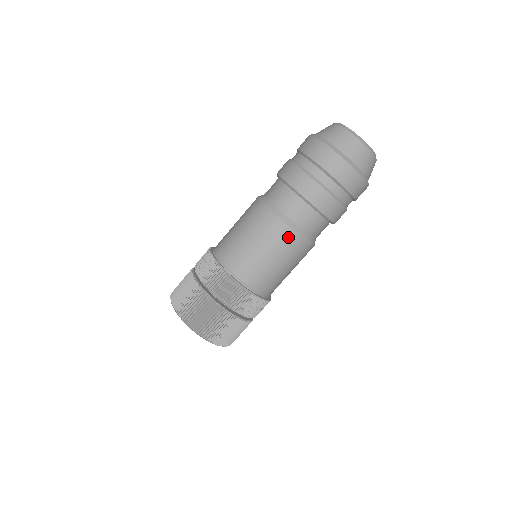
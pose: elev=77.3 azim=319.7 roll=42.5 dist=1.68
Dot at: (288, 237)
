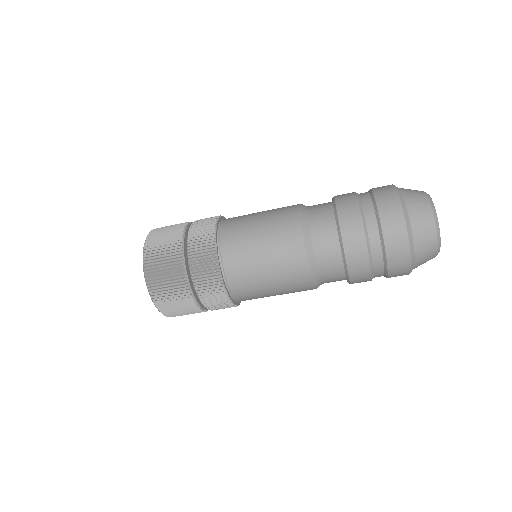
Dot at: (303, 281)
